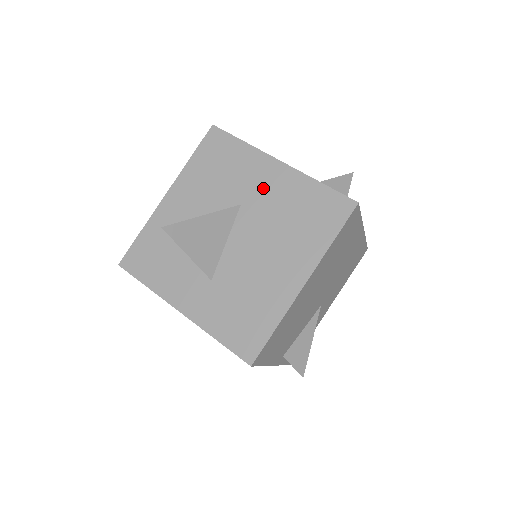
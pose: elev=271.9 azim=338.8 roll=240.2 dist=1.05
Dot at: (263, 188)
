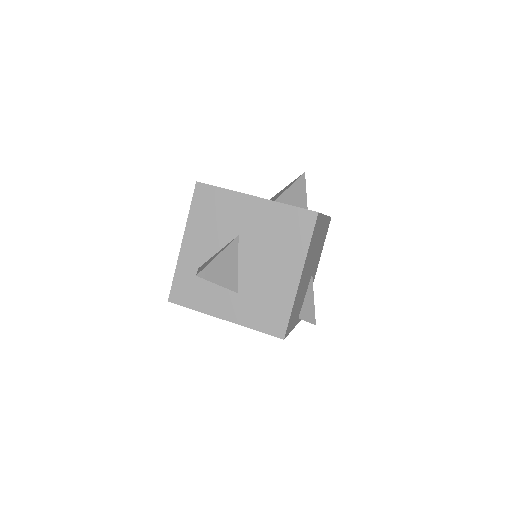
Dot at: (250, 219)
